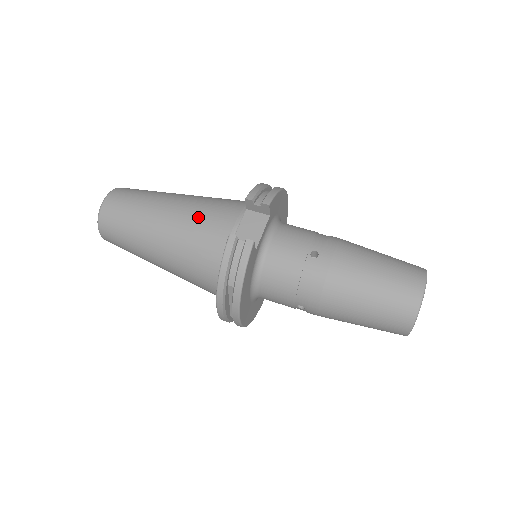
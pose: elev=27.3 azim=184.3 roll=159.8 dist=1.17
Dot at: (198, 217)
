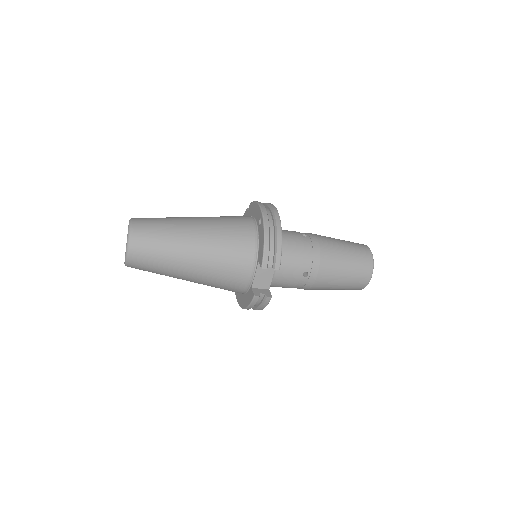
Dot at: (220, 269)
